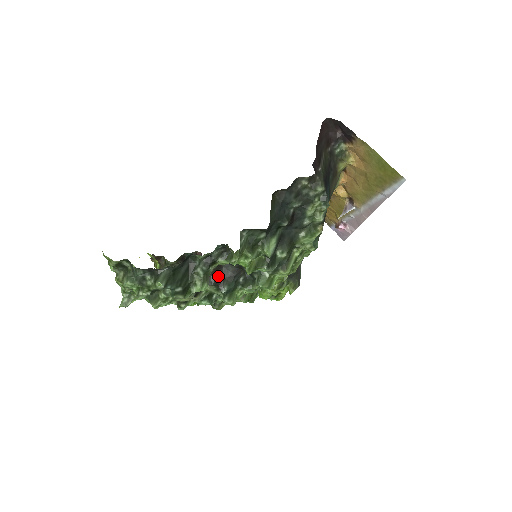
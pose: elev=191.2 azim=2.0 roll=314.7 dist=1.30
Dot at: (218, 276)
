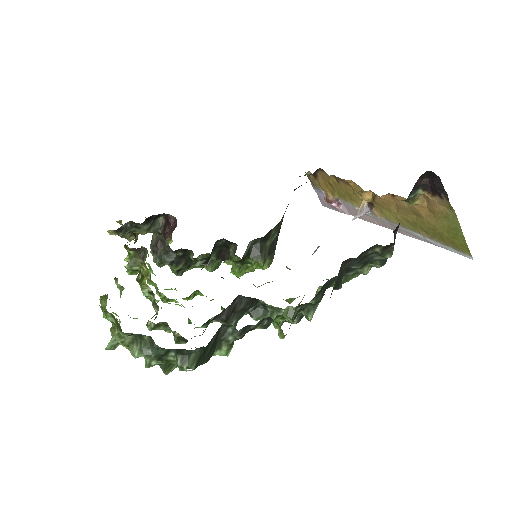
Dot at: (230, 311)
